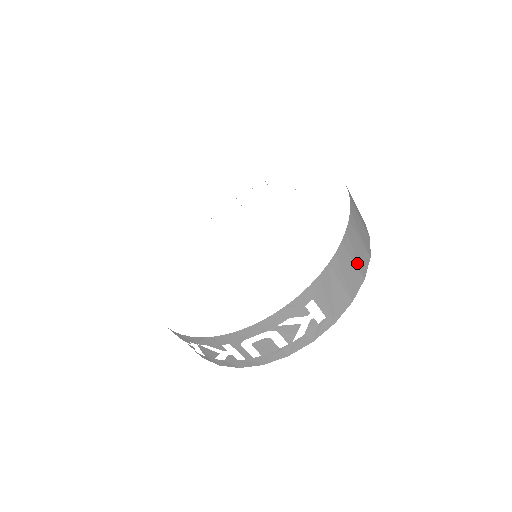
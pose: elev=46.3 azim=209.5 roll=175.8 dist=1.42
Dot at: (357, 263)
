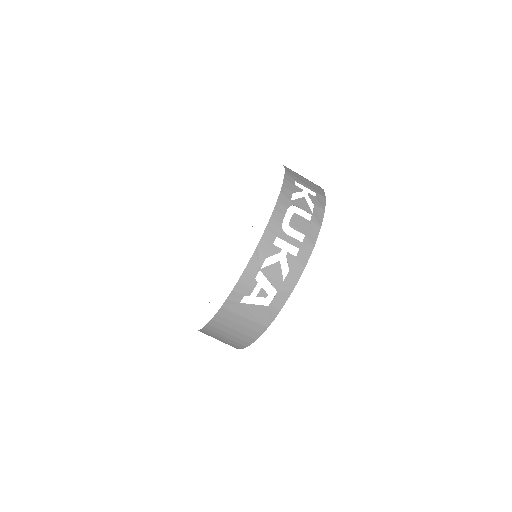
Dot at: occluded
